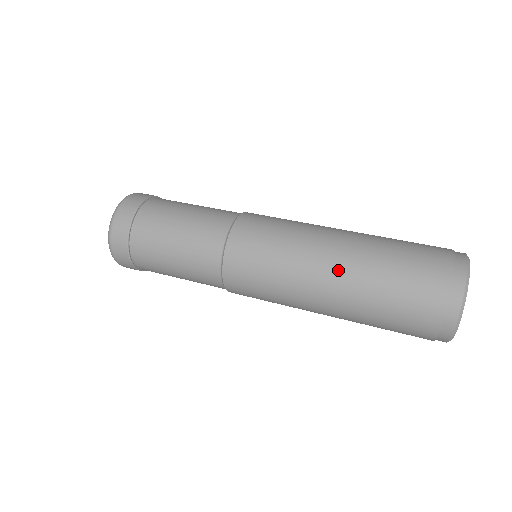
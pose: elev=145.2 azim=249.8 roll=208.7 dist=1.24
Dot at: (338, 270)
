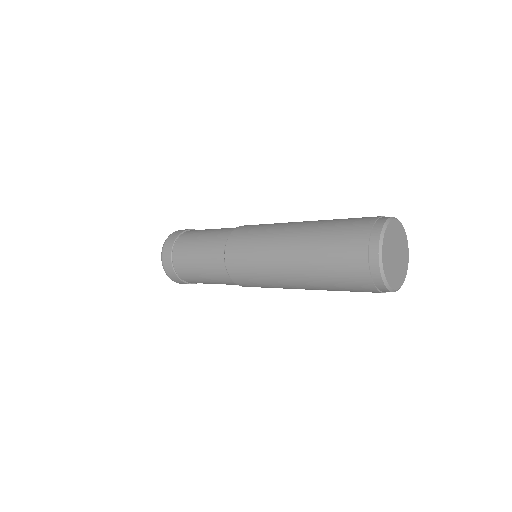
Dot at: occluded
